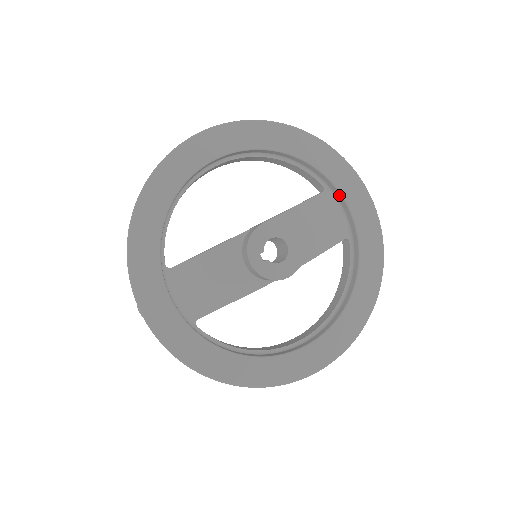
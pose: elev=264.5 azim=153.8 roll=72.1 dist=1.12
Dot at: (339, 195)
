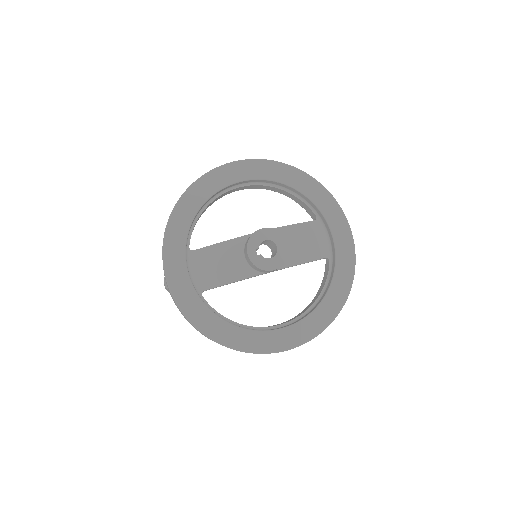
Dot at: (327, 224)
